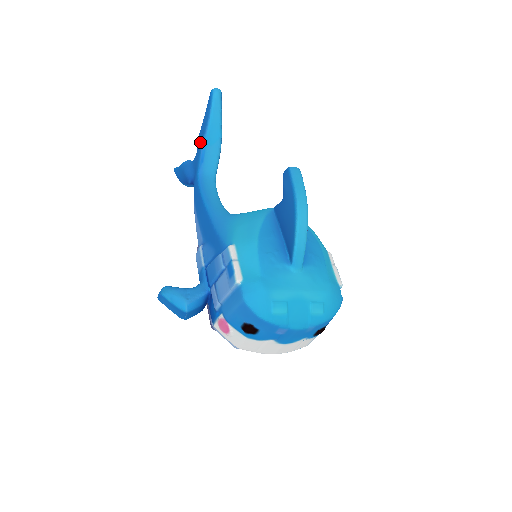
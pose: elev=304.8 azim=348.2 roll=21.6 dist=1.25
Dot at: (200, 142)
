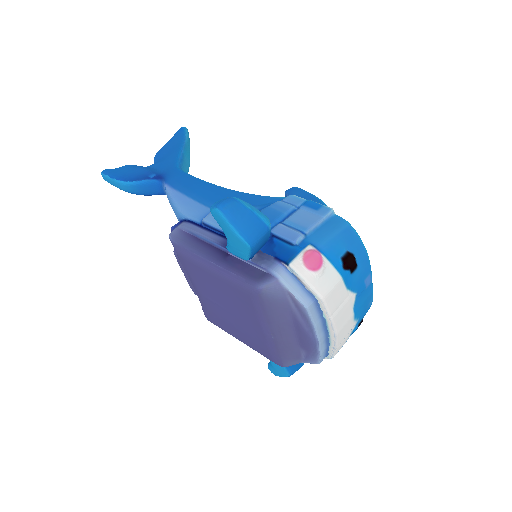
Dot at: (173, 150)
